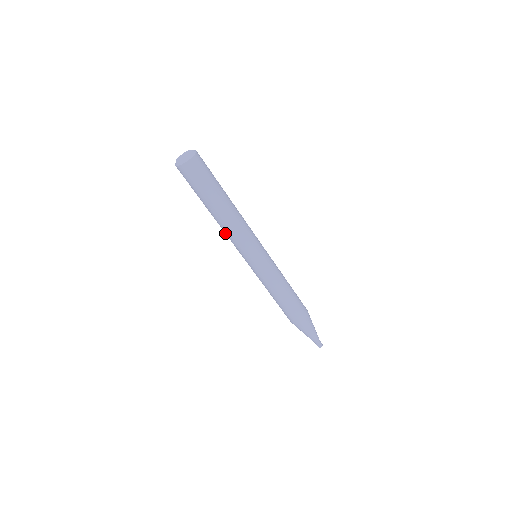
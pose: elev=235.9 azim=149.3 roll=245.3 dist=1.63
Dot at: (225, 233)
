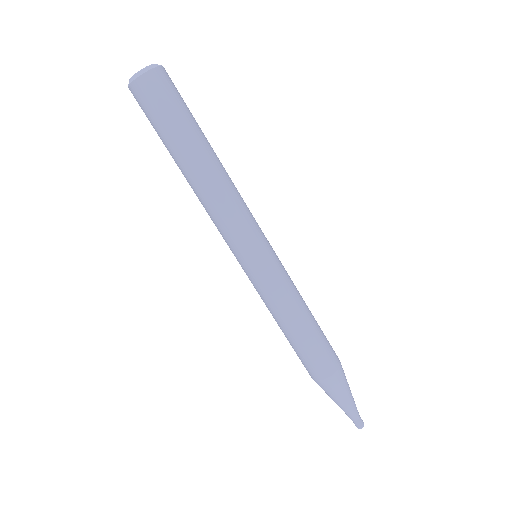
Dot at: (217, 205)
